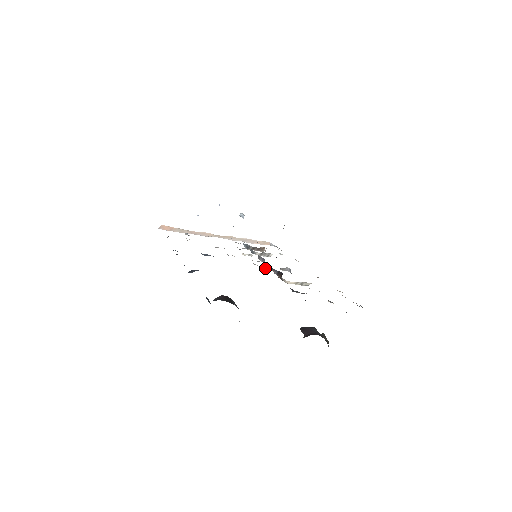
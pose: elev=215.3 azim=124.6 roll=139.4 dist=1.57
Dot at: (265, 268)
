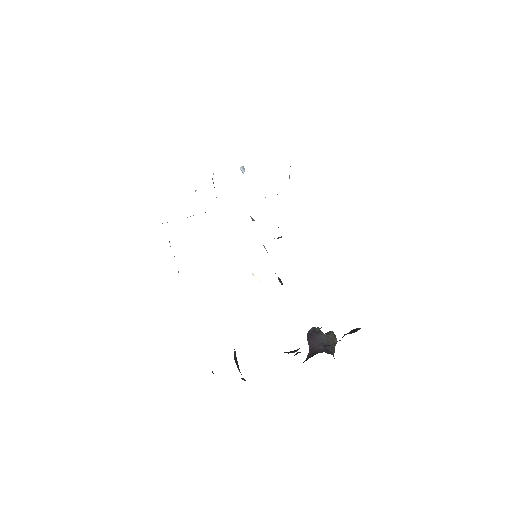
Dot at: occluded
